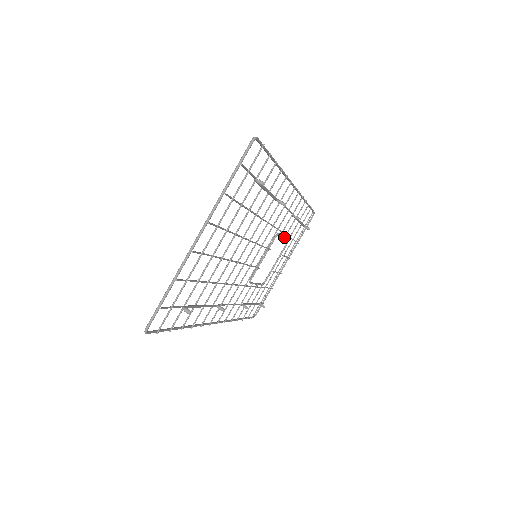
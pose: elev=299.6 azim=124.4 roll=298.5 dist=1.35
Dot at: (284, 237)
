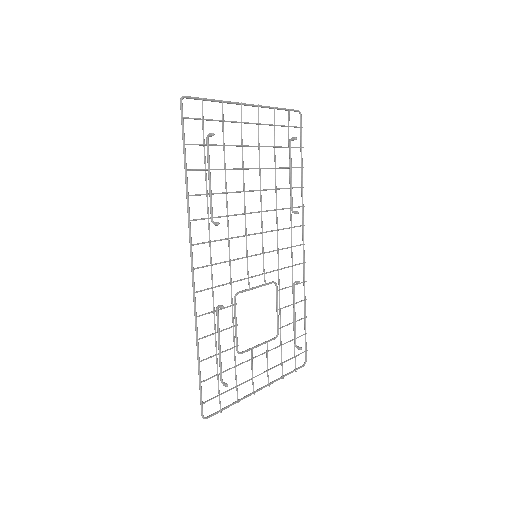
Dot at: (278, 309)
